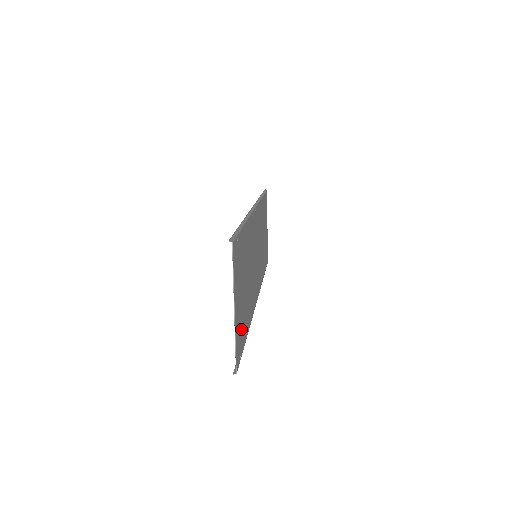
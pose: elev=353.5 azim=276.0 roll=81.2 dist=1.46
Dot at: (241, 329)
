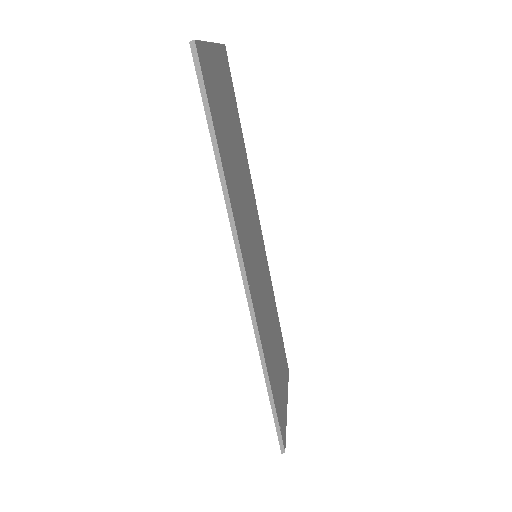
Dot at: (214, 96)
